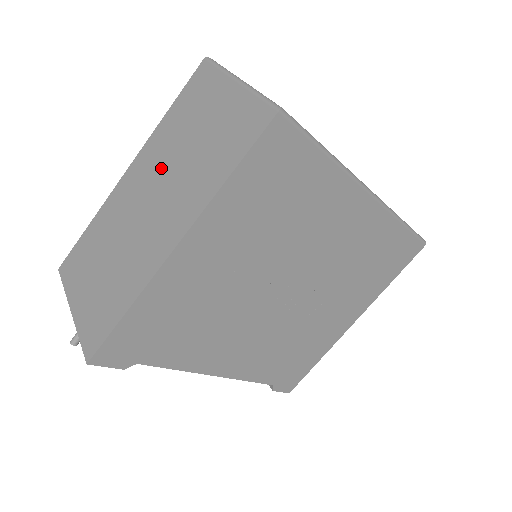
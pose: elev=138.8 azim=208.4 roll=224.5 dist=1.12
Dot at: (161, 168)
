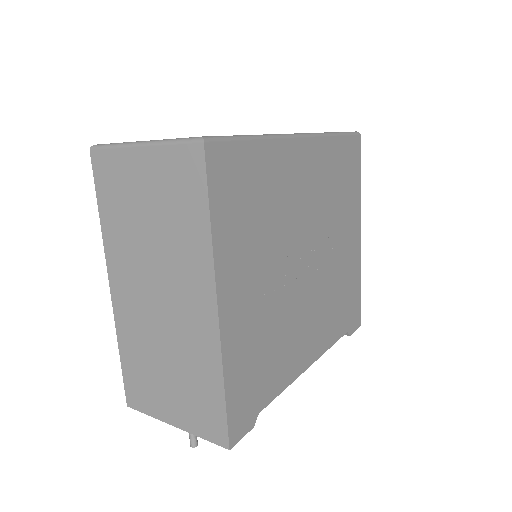
Dot at: (141, 262)
